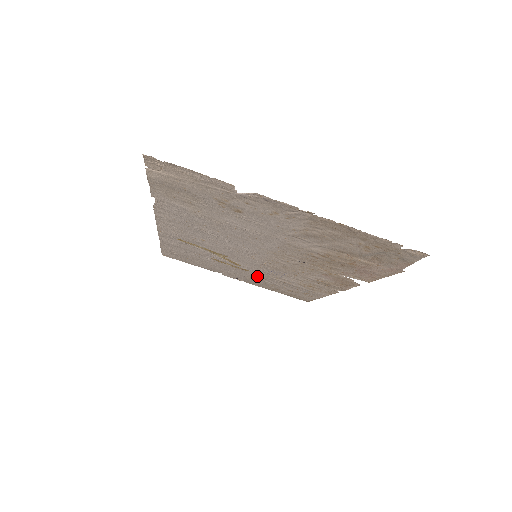
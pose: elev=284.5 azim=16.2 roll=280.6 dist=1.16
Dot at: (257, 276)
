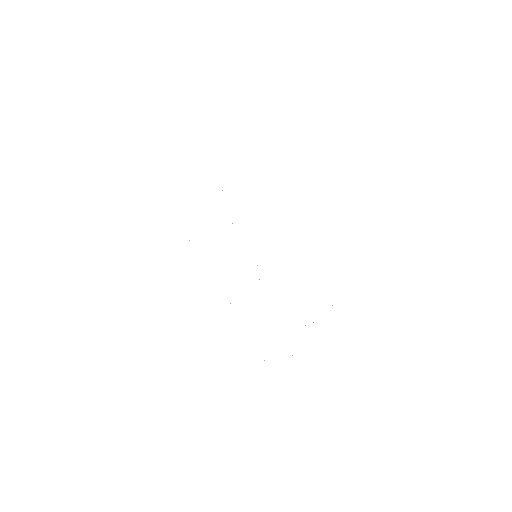
Dot at: occluded
